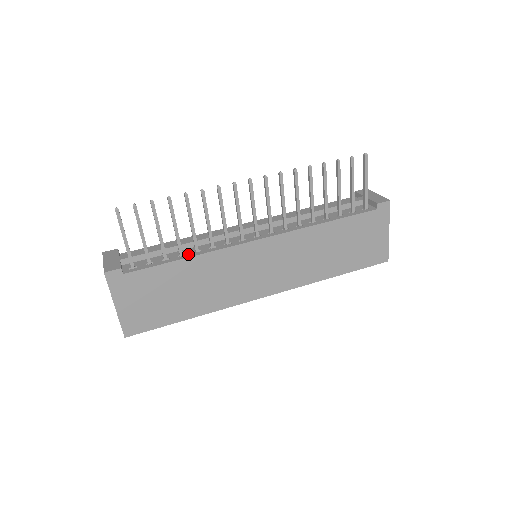
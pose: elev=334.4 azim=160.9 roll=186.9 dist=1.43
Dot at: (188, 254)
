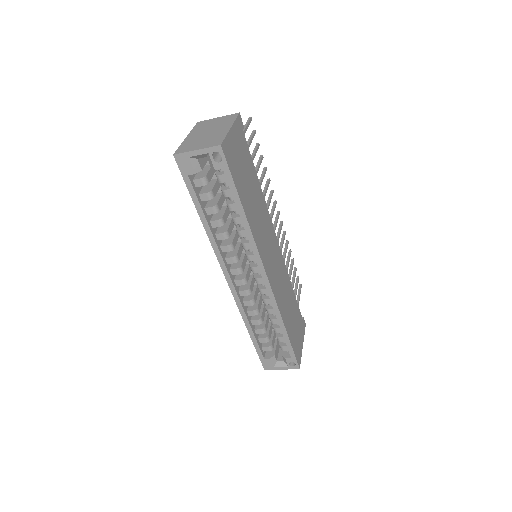
Dot at: occluded
